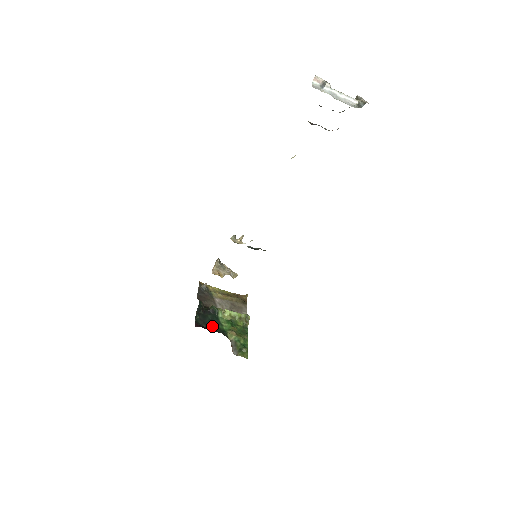
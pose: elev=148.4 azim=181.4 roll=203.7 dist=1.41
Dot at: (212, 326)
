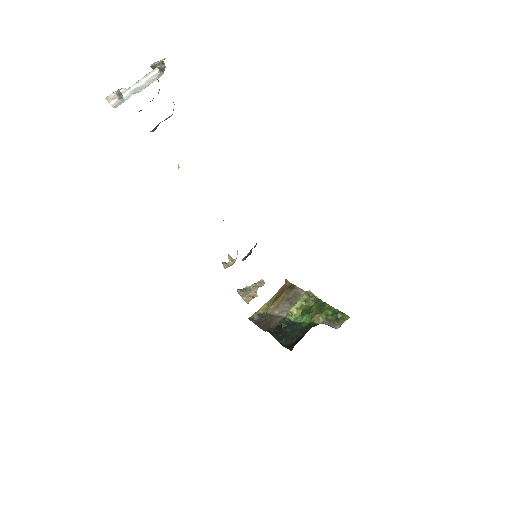
Dot at: (299, 333)
